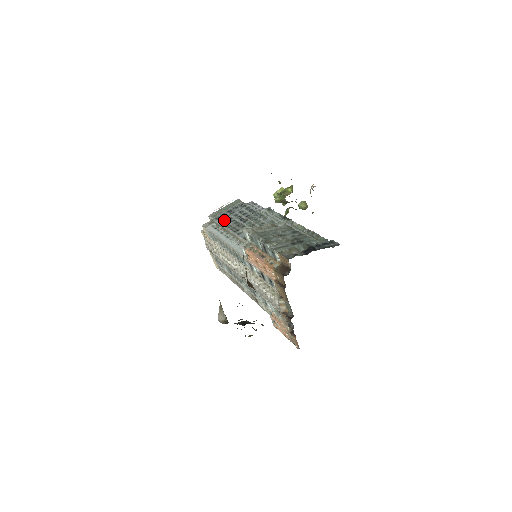
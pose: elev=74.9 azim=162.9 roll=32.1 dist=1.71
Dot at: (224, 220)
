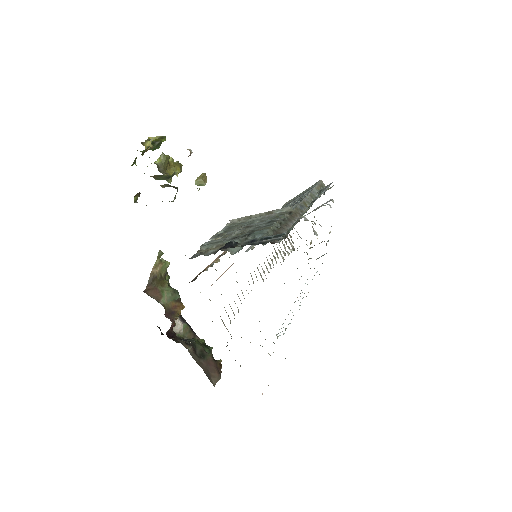
Dot at: occluded
